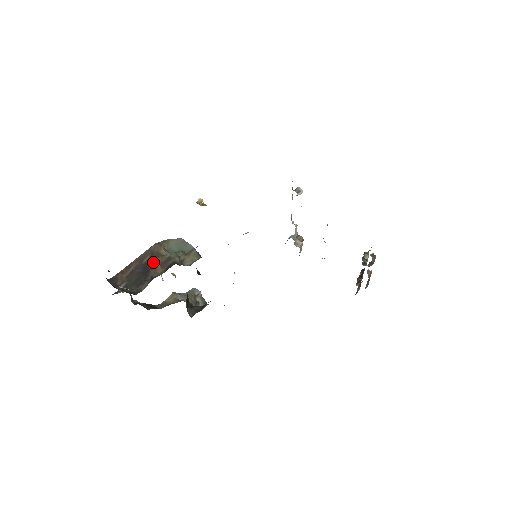
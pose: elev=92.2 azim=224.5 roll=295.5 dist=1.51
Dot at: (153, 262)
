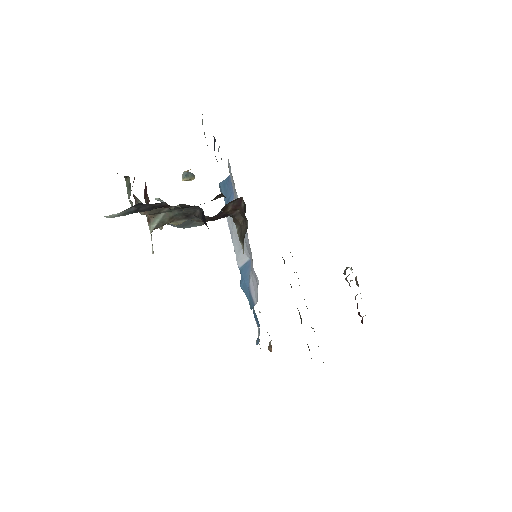
Dot at: occluded
